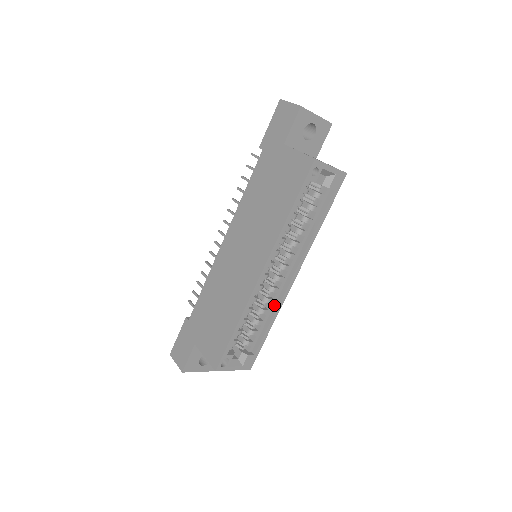
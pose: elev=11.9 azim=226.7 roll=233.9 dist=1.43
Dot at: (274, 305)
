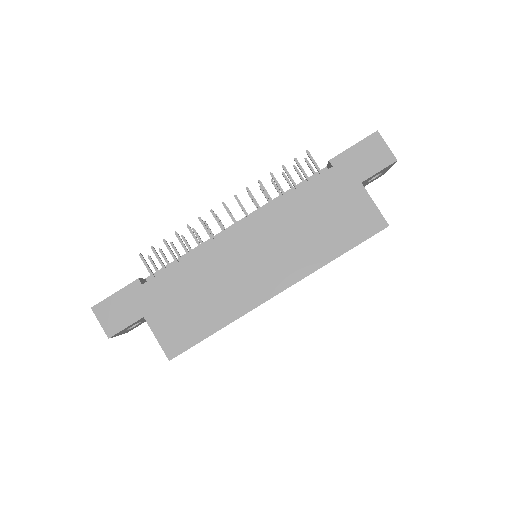
Dot at: occluded
